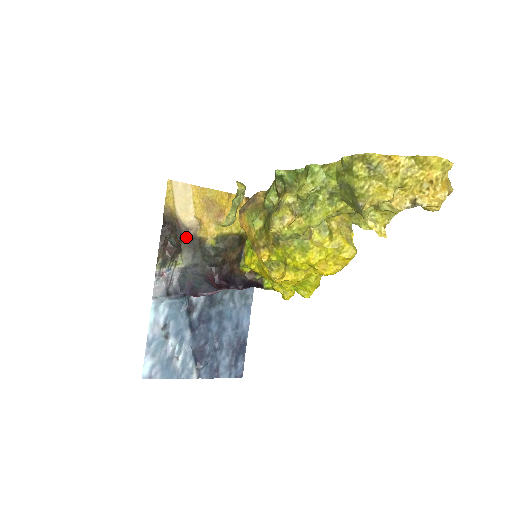
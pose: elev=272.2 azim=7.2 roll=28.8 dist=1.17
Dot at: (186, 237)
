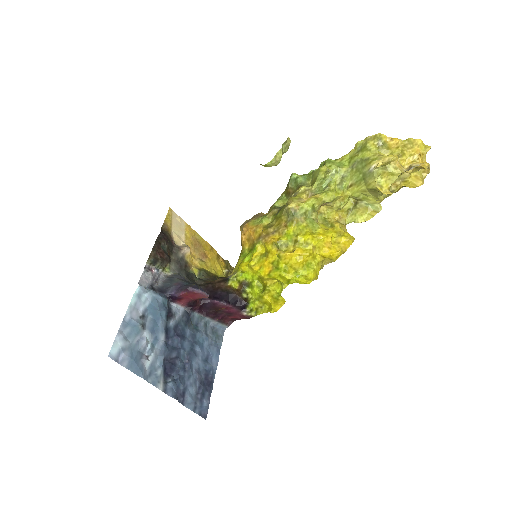
Dot at: (176, 253)
